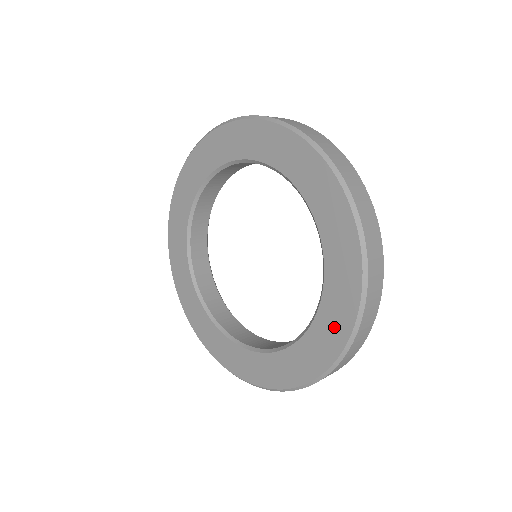
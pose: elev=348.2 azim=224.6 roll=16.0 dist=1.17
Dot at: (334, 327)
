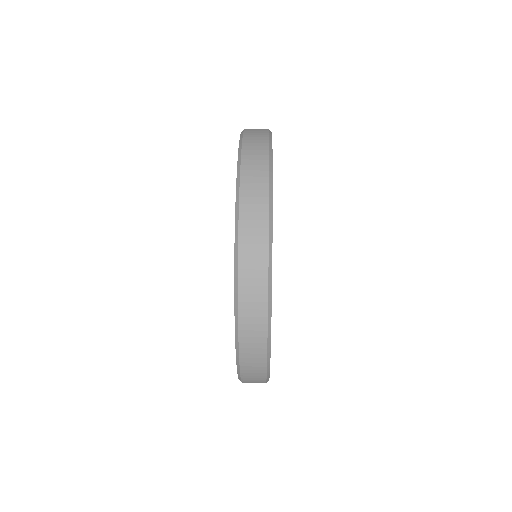
Dot at: occluded
